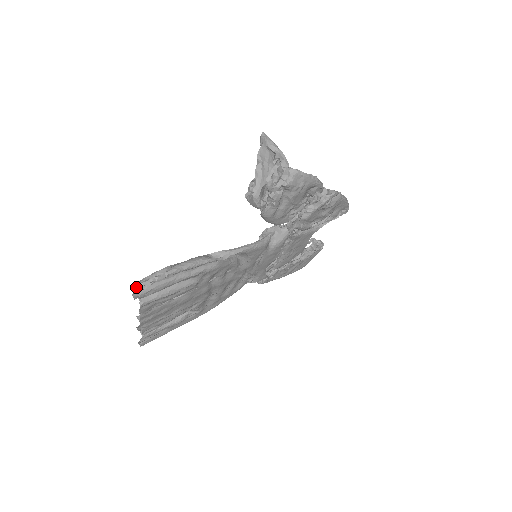
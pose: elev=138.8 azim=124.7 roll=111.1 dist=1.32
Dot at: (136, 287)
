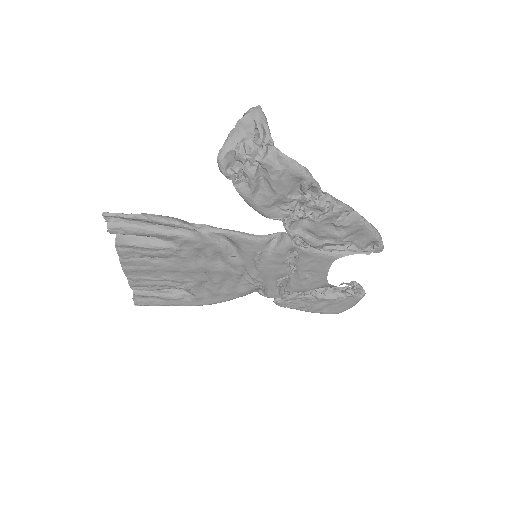
Dot at: (105, 217)
